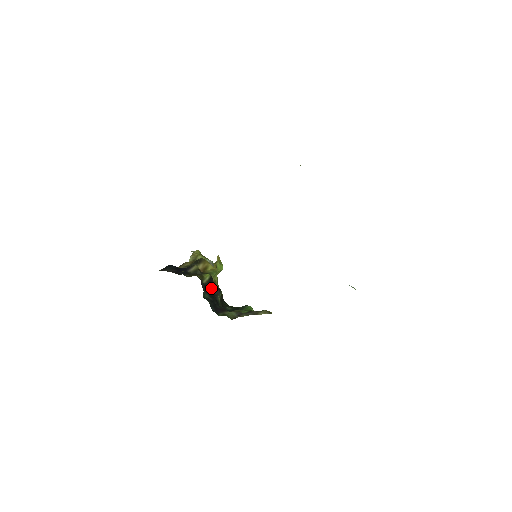
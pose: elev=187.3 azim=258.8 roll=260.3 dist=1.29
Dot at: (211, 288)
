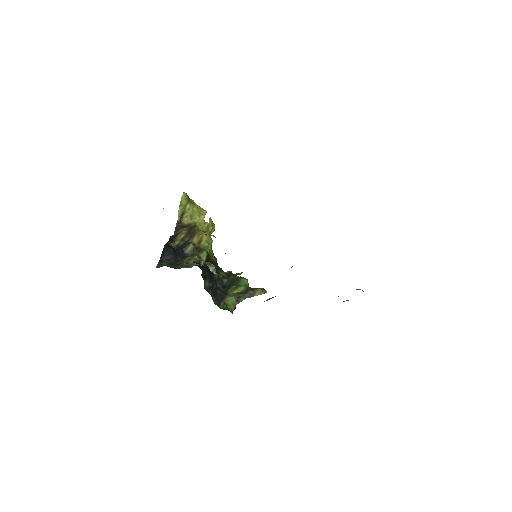
Dot at: occluded
